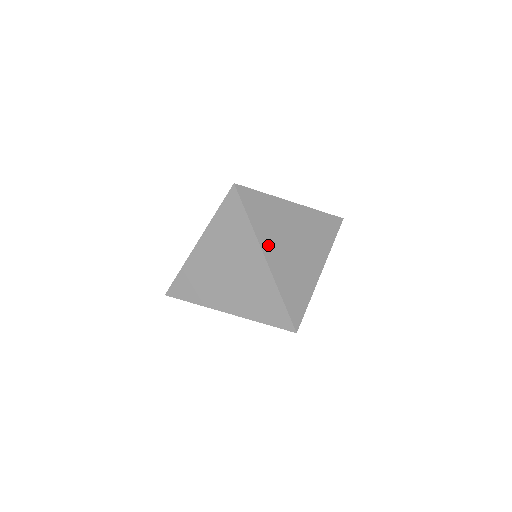
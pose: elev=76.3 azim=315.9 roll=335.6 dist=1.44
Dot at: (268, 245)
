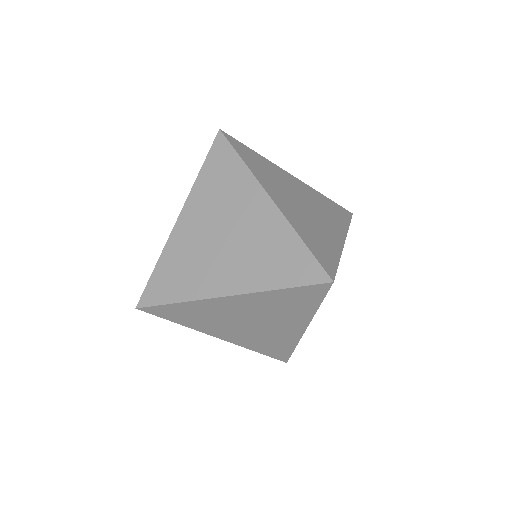
Dot at: occluded
